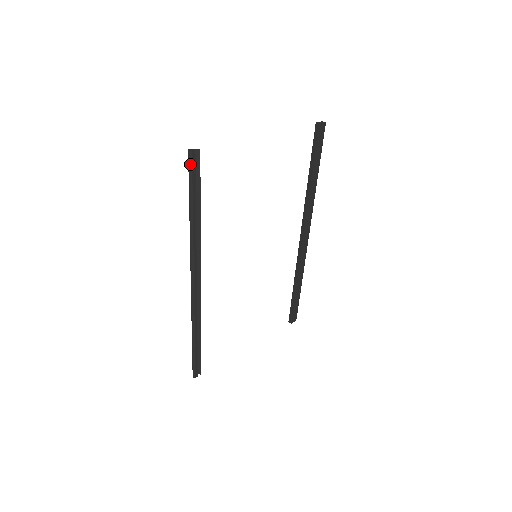
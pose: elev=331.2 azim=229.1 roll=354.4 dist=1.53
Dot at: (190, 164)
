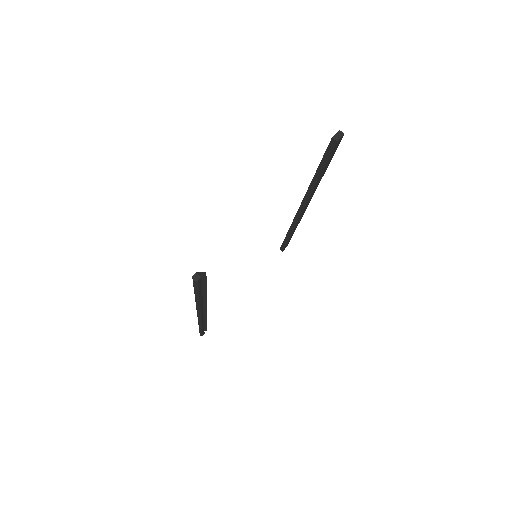
Dot at: (196, 285)
